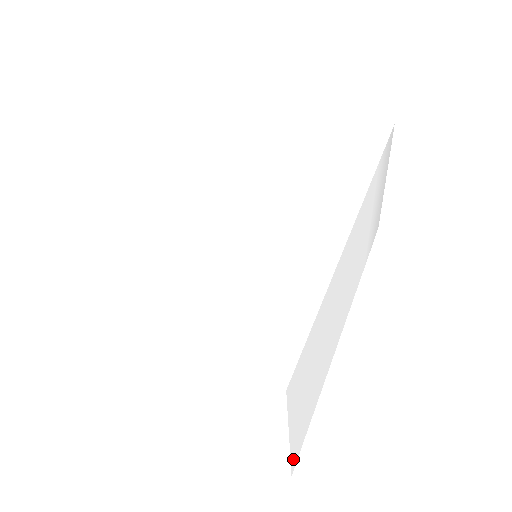
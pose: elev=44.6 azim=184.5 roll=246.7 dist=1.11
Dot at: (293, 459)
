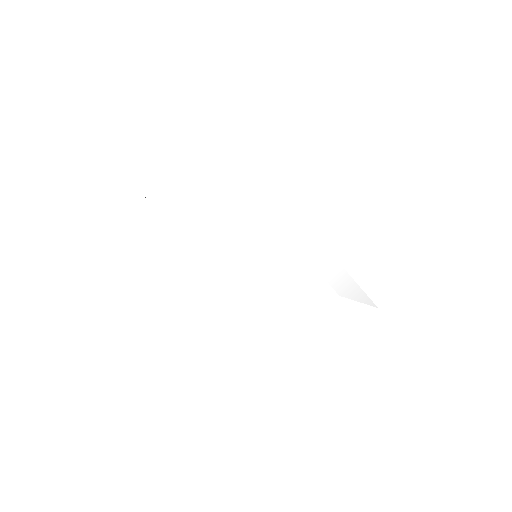
Dot at: (157, 194)
